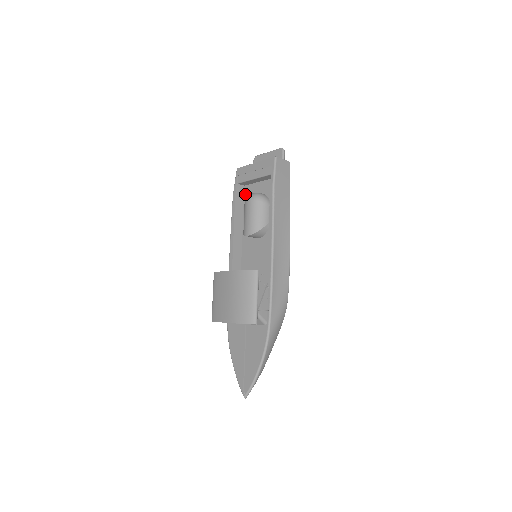
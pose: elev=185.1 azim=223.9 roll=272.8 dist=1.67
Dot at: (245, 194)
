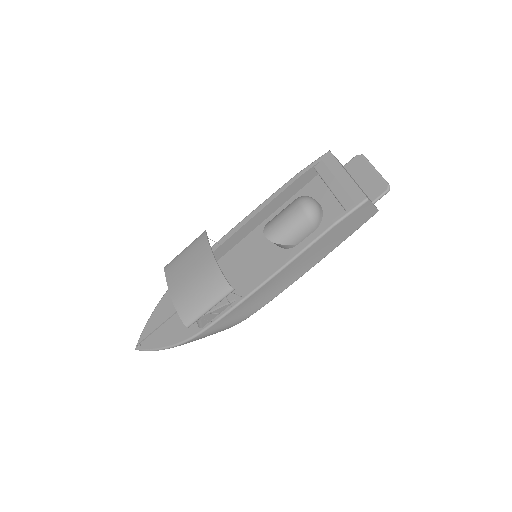
Dot at: (311, 183)
